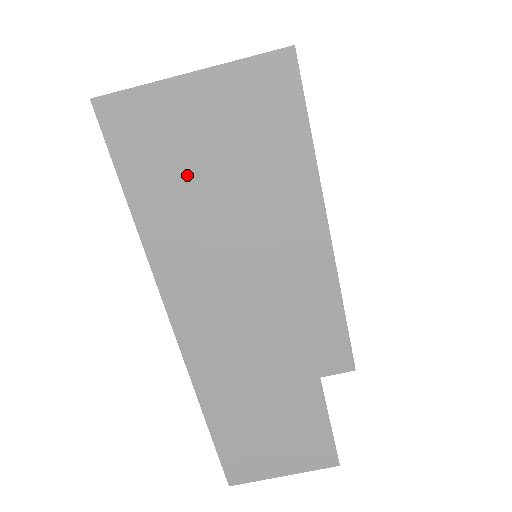
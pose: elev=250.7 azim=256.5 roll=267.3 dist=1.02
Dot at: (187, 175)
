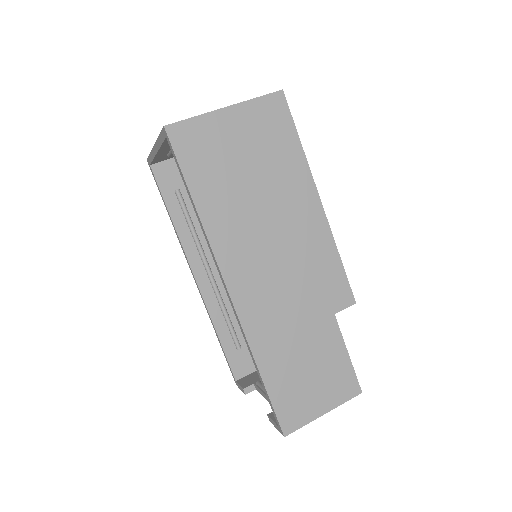
Dot at: (229, 171)
